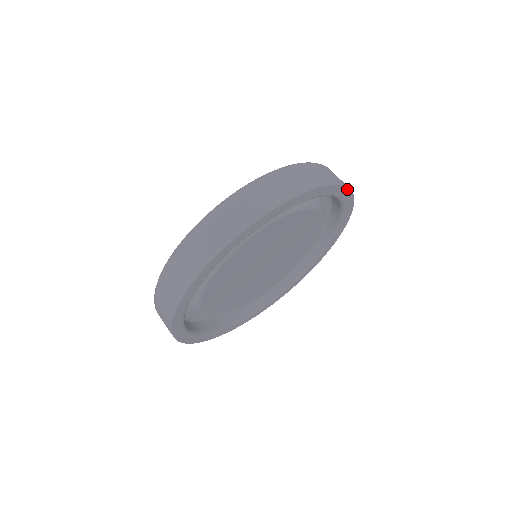
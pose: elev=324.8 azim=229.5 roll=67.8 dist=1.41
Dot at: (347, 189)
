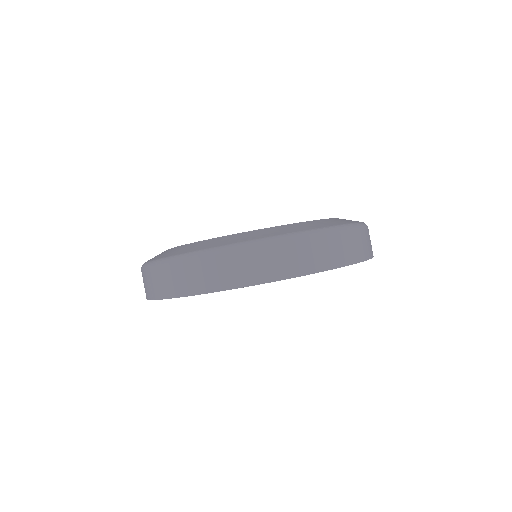
Dot at: (347, 265)
